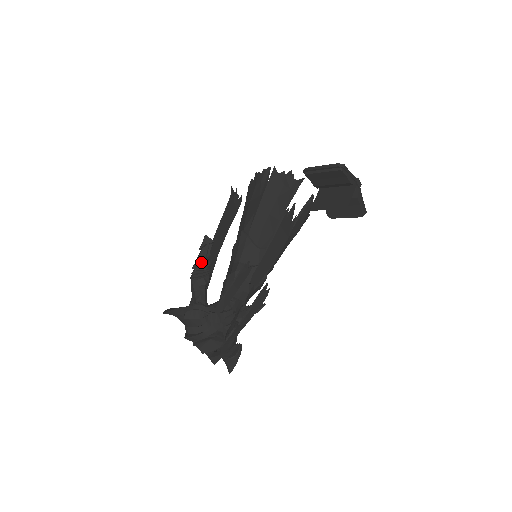
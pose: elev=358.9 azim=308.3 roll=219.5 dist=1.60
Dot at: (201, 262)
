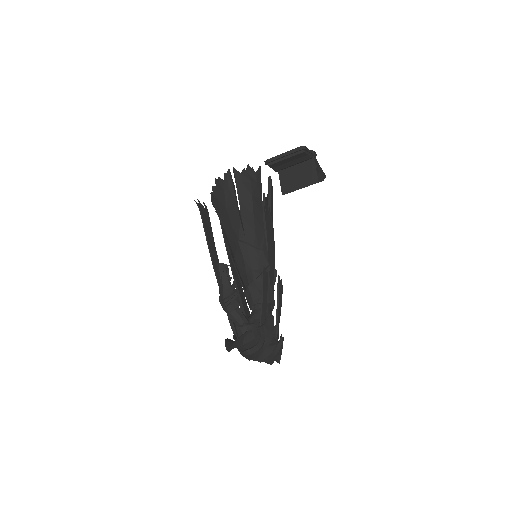
Dot at: (227, 289)
